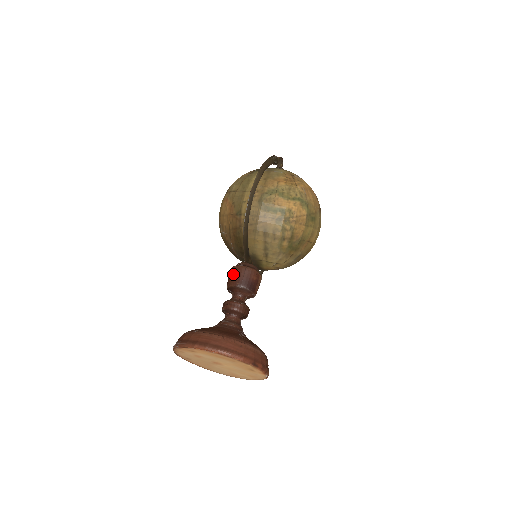
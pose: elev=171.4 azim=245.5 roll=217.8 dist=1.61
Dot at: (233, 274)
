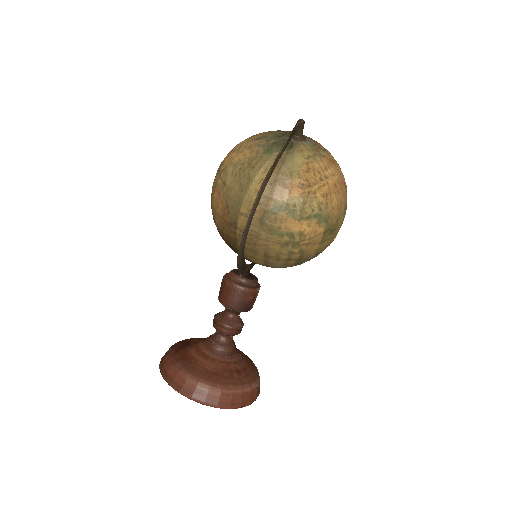
Dot at: (225, 292)
